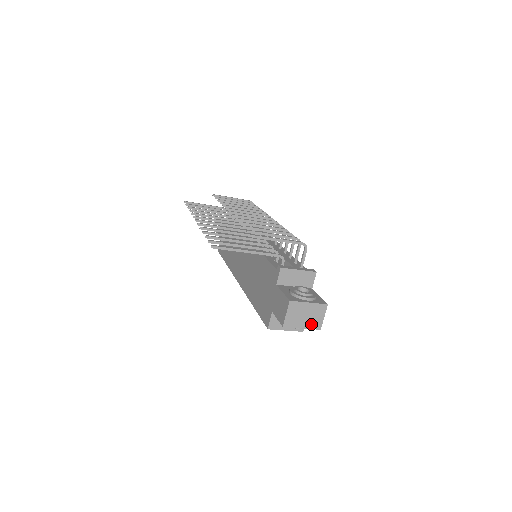
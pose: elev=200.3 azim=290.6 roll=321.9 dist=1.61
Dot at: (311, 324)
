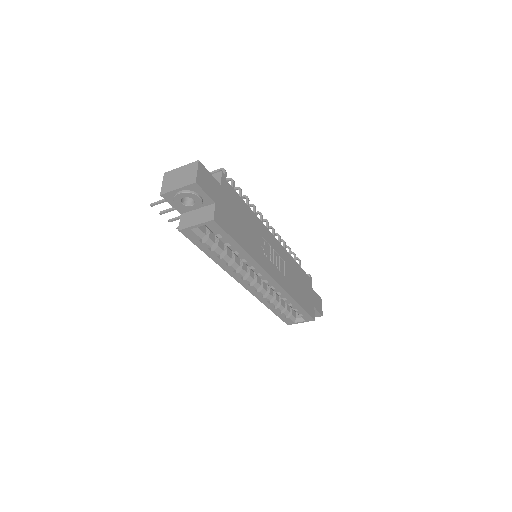
Dot at: (186, 182)
